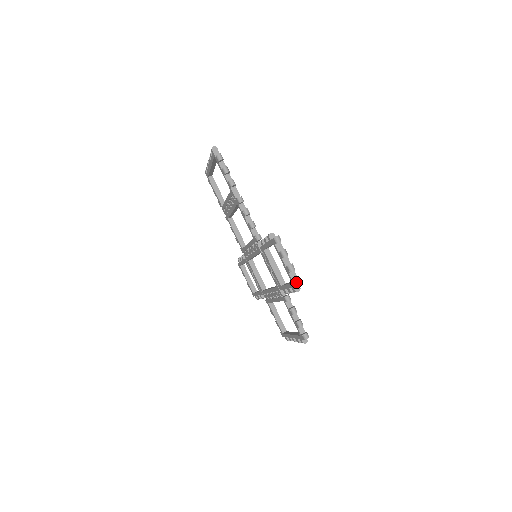
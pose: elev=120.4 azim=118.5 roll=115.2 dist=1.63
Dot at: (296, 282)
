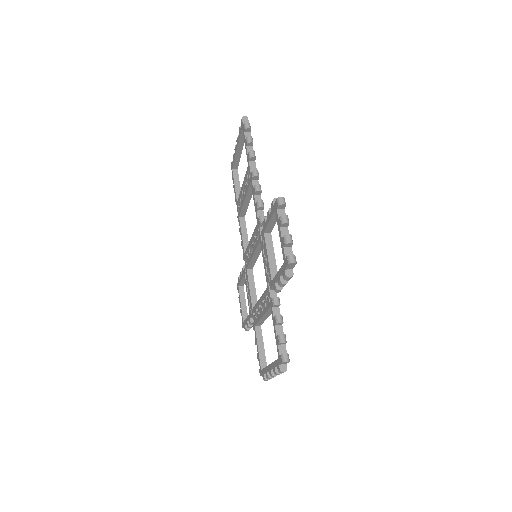
Dot at: (289, 258)
